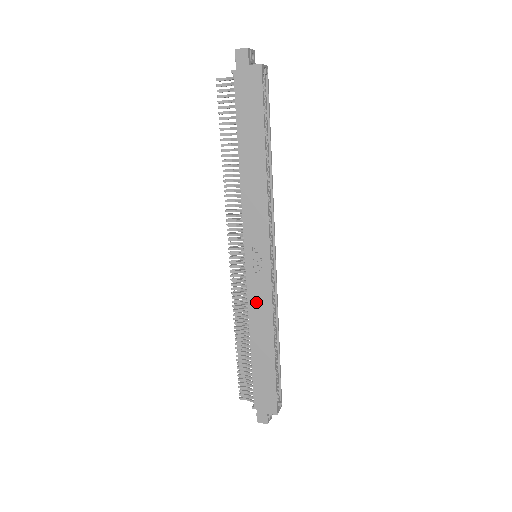
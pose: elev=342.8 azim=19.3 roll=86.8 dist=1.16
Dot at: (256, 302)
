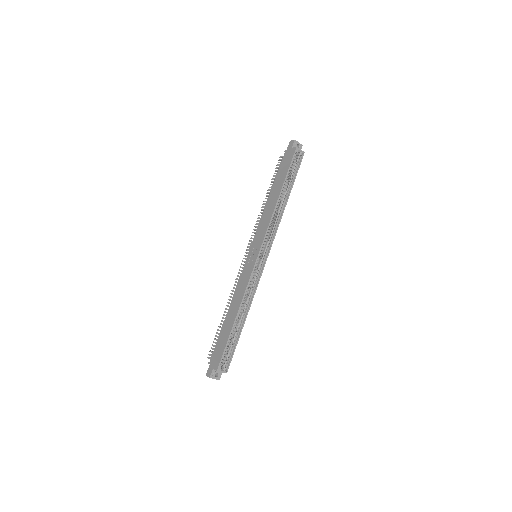
Dot at: (241, 283)
